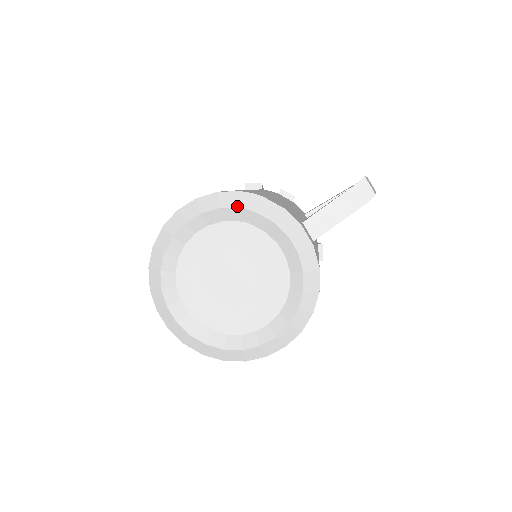
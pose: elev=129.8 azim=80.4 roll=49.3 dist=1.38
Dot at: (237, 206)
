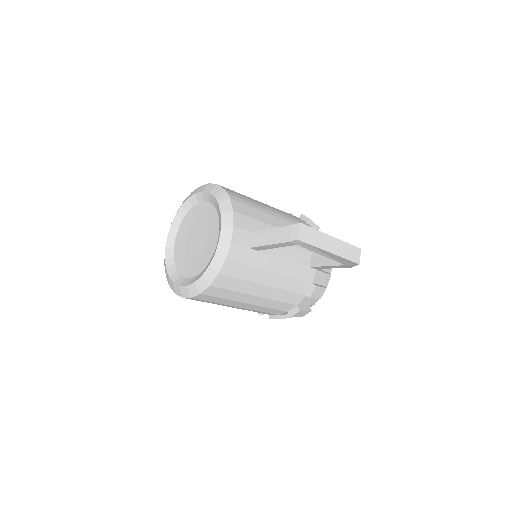
Dot at: (215, 196)
